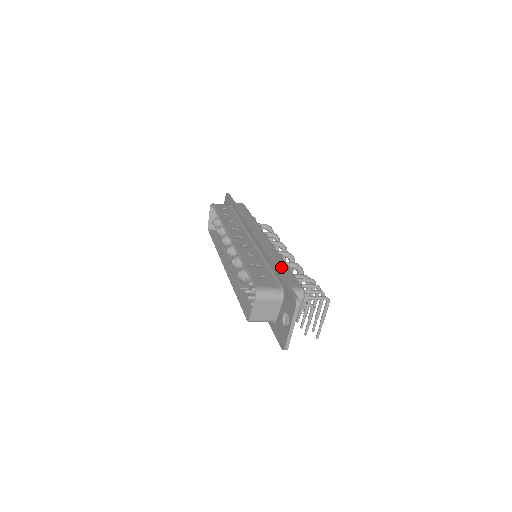
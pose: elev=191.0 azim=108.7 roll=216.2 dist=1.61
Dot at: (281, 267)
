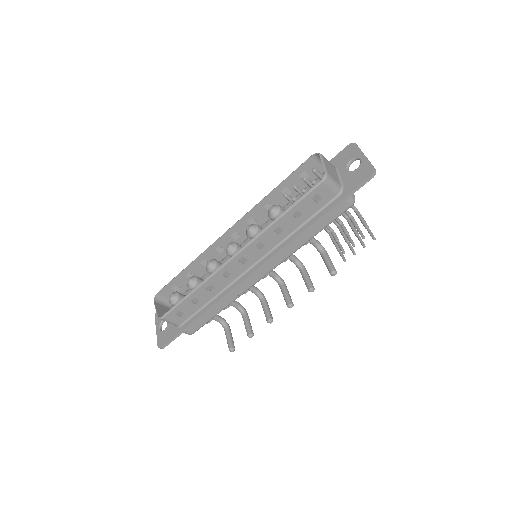
Dot at: occluded
